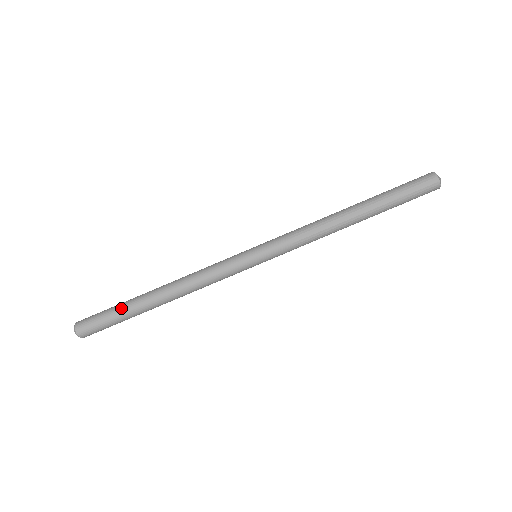
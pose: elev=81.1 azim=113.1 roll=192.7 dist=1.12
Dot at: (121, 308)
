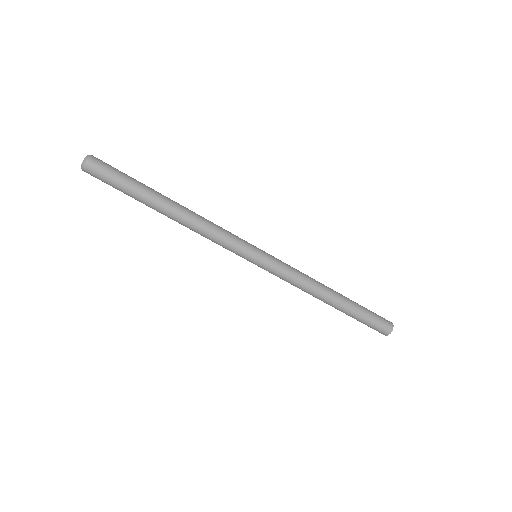
Dot at: (135, 189)
